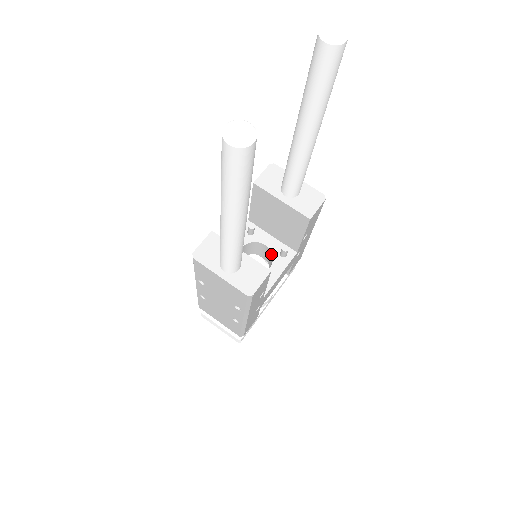
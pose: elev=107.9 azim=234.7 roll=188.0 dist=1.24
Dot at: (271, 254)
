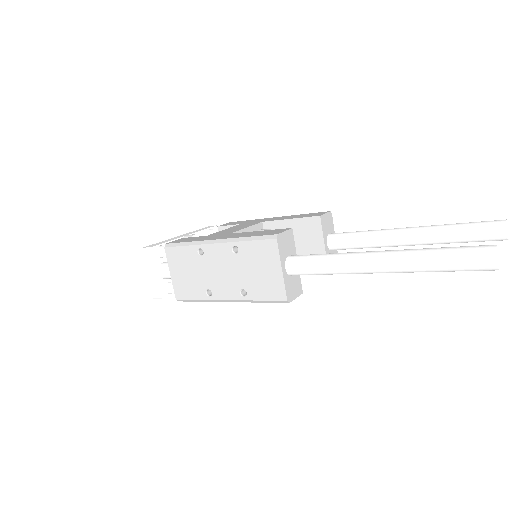
Dot at: occluded
